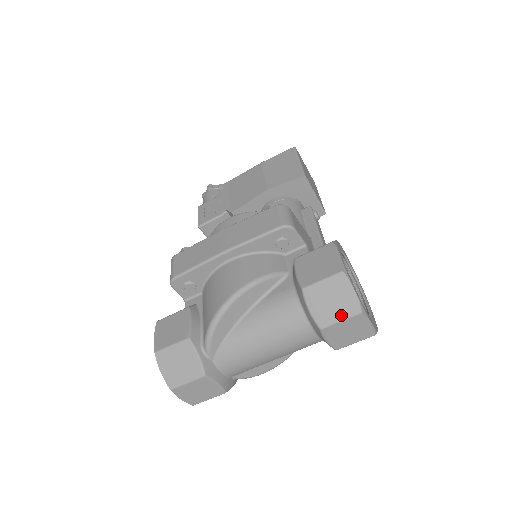
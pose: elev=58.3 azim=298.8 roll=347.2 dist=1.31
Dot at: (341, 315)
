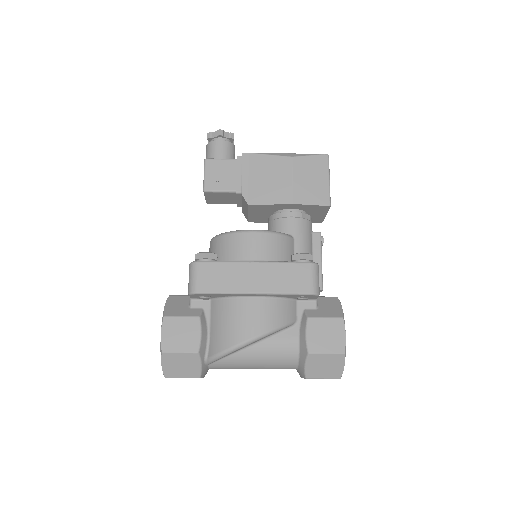
Dot at: (326, 376)
